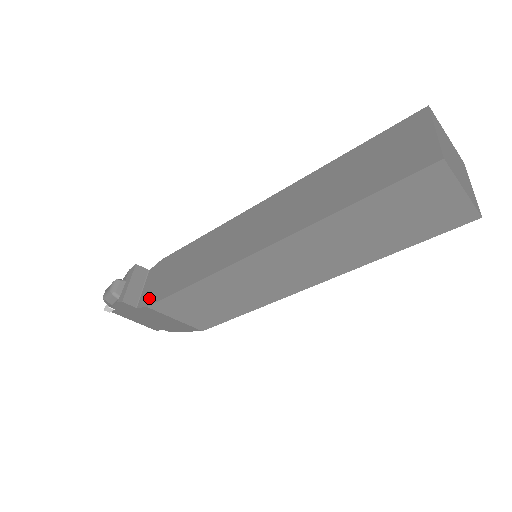
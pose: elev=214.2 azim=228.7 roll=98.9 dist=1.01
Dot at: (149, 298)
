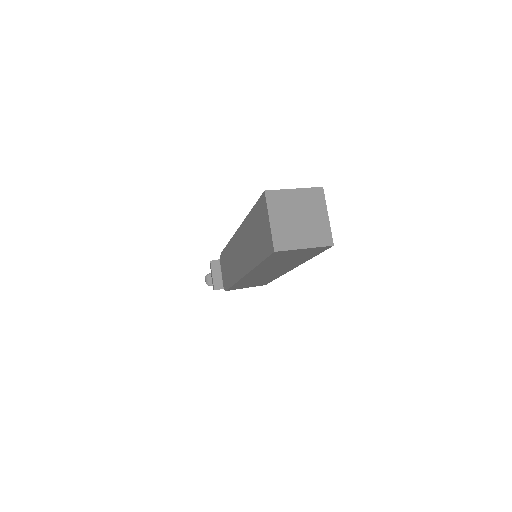
Dot at: (225, 285)
